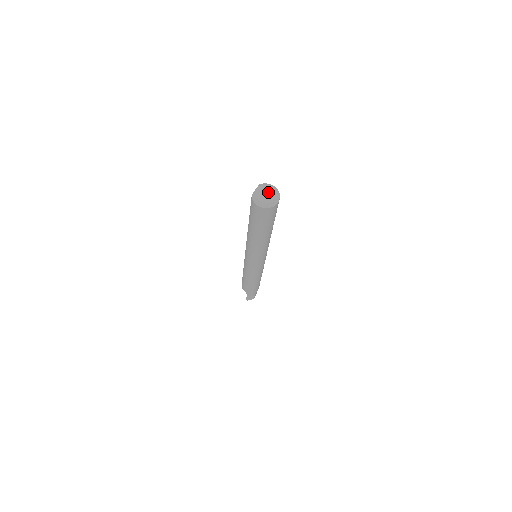
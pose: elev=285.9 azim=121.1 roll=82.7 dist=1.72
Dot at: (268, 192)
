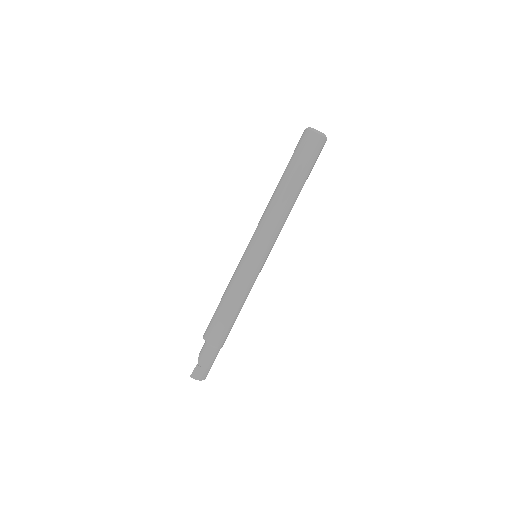
Dot at: occluded
